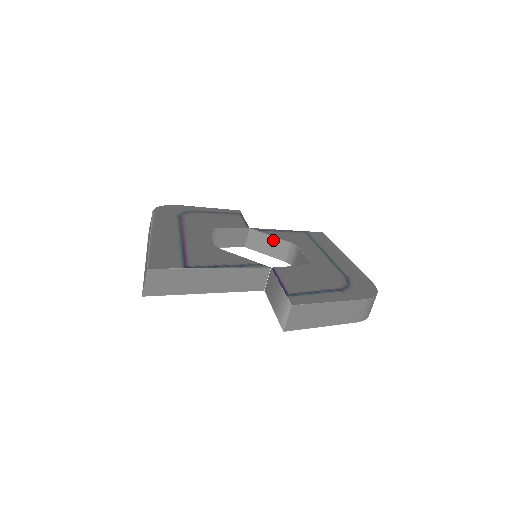
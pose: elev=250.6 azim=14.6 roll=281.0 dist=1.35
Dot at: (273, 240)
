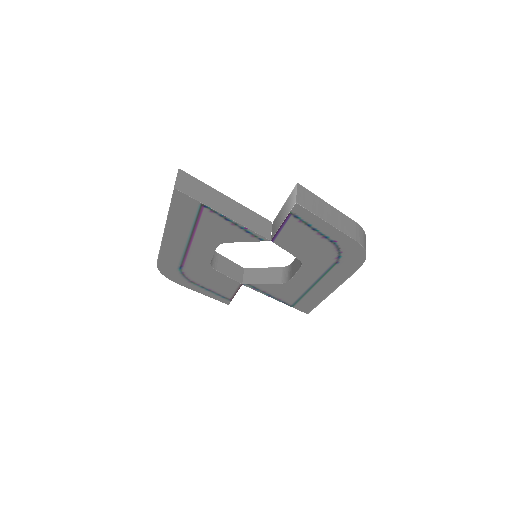
Dot at: (267, 270)
